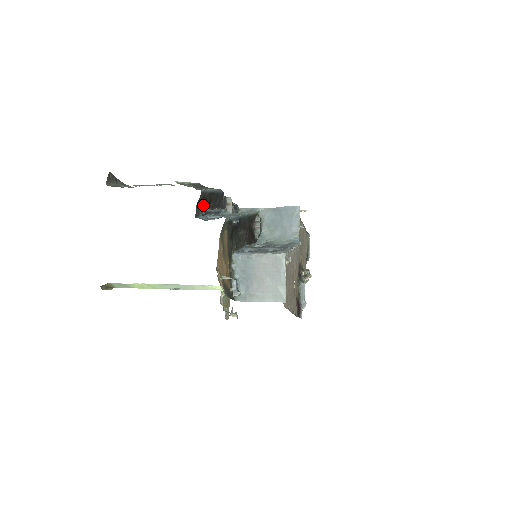
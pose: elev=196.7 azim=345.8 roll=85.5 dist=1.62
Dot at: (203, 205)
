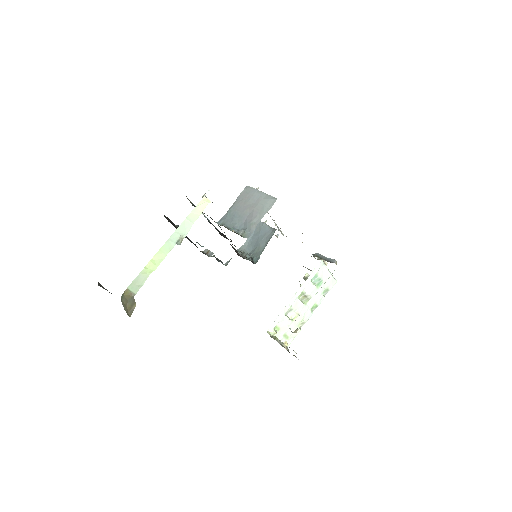
Dot at: occluded
